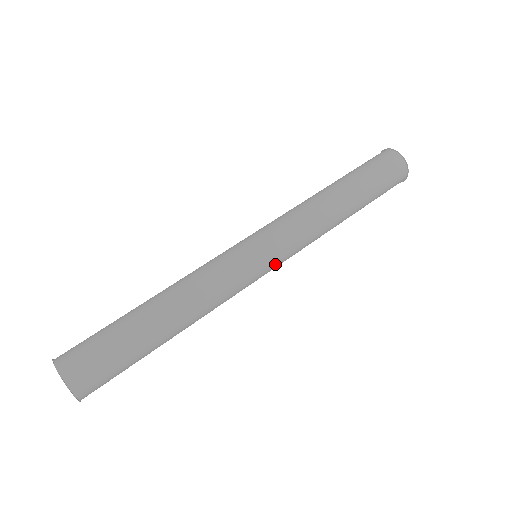
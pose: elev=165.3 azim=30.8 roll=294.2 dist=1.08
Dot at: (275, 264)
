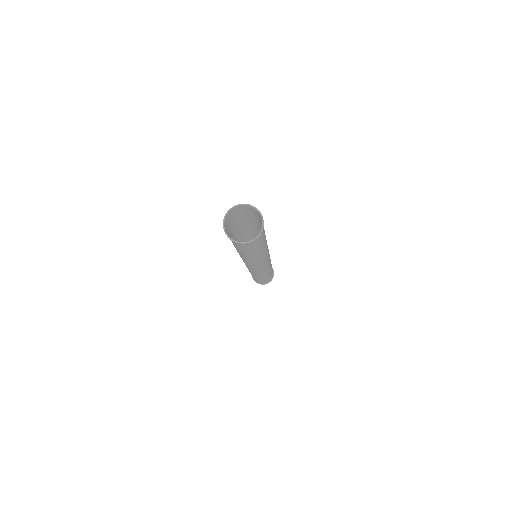
Dot at: (268, 263)
